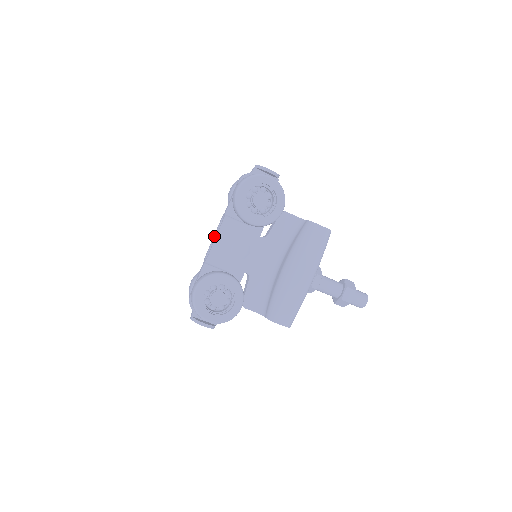
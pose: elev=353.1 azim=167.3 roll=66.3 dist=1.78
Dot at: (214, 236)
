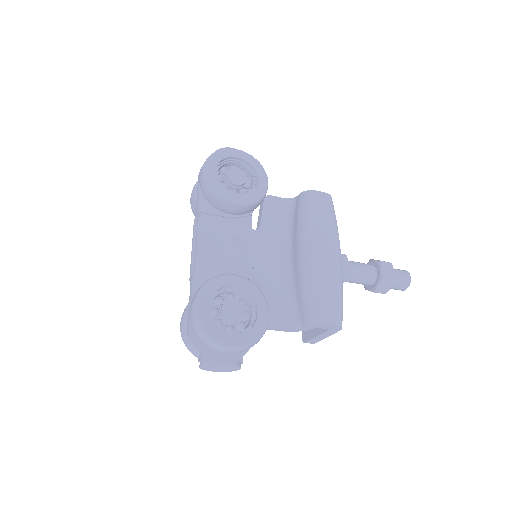
Dot at: (192, 247)
